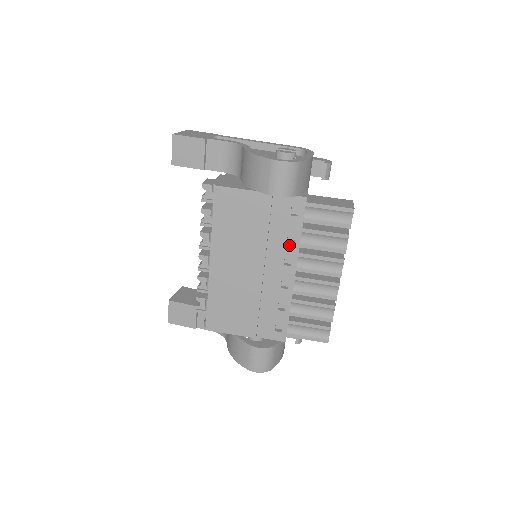
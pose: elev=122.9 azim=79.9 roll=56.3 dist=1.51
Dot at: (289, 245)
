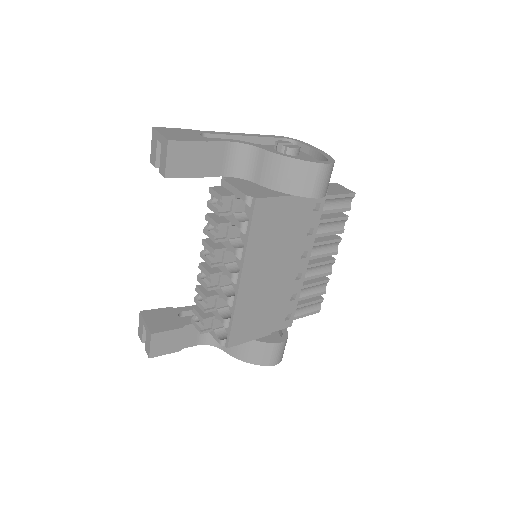
Dot at: (308, 239)
